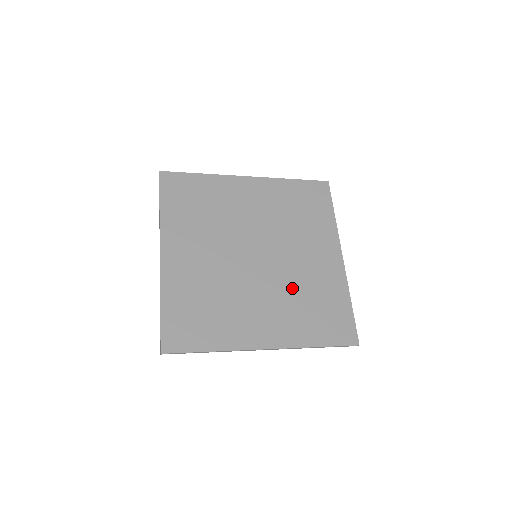
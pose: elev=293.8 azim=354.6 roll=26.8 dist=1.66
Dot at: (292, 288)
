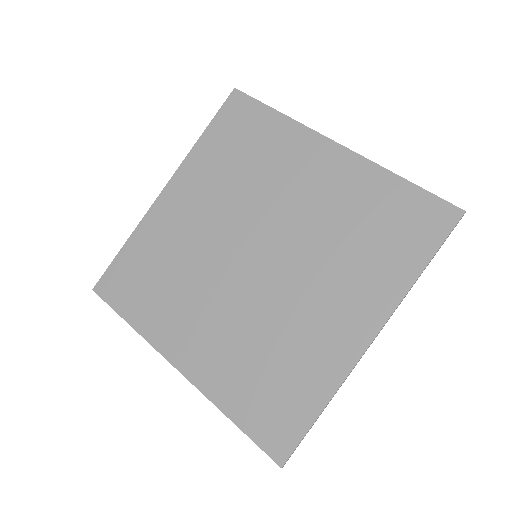
Dot at: (262, 326)
